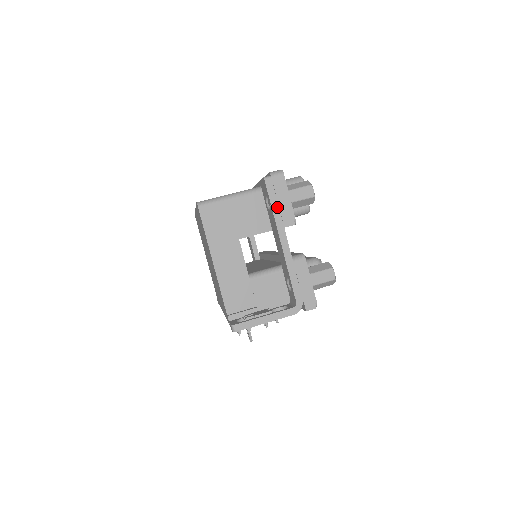
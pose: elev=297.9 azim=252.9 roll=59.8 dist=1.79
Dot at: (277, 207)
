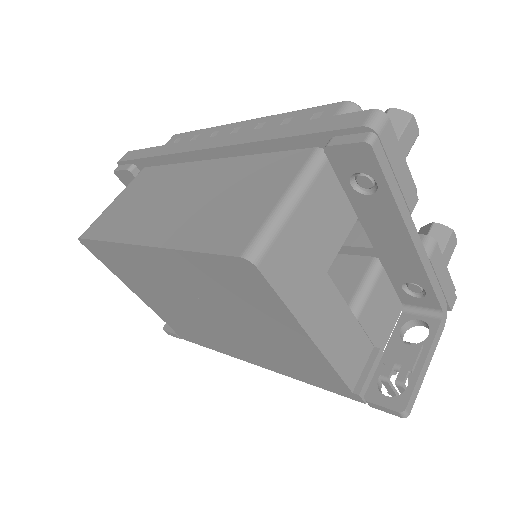
Dot at: (396, 186)
